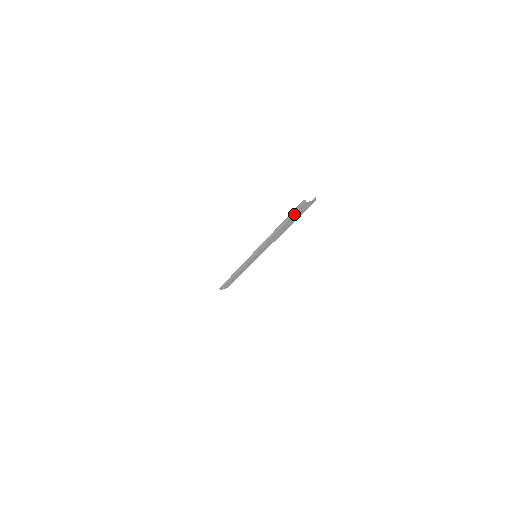
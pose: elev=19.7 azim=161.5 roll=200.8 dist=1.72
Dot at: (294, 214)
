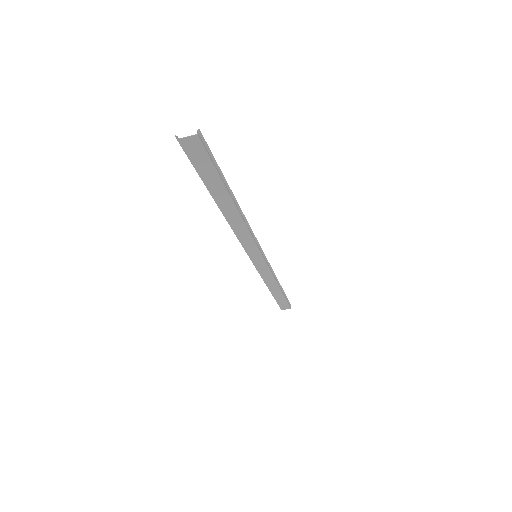
Dot at: (195, 169)
